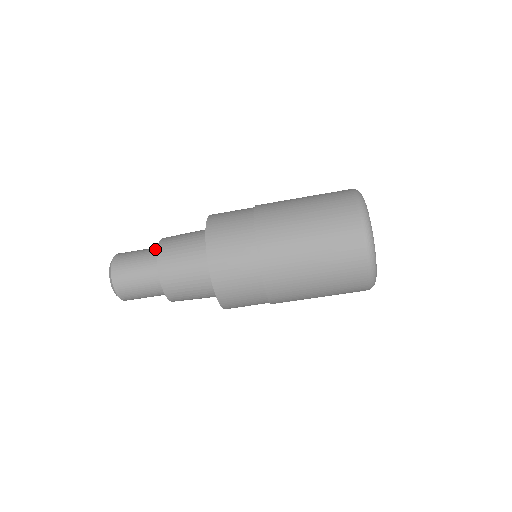
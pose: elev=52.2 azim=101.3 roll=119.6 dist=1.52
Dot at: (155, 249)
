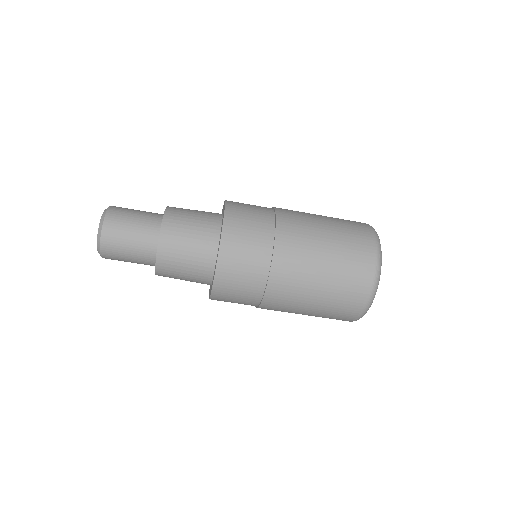
Dot at: (158, 214)
